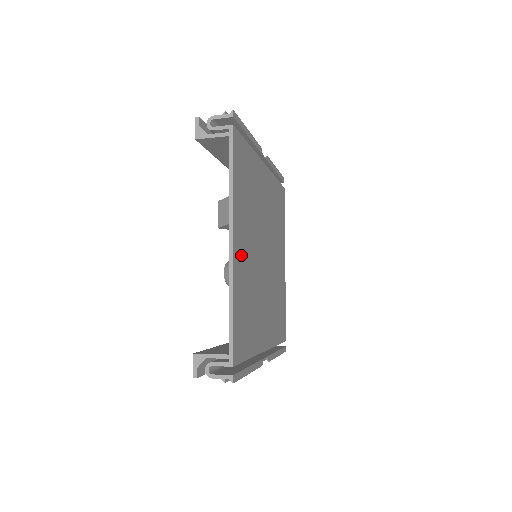
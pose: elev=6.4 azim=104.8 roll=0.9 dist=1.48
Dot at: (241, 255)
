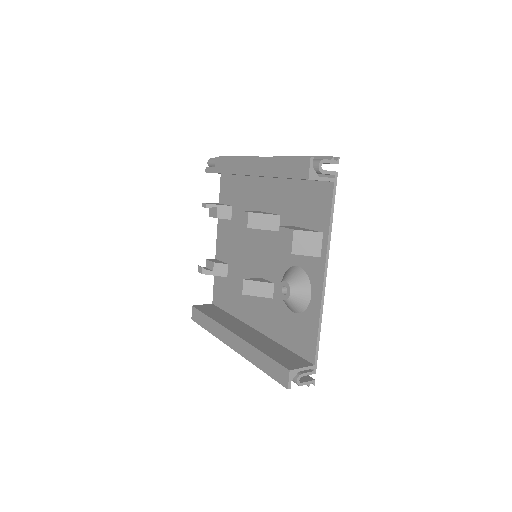
Dot at: (310, 279)
